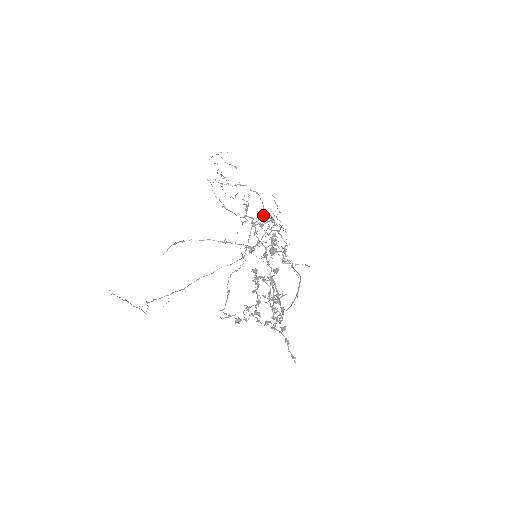
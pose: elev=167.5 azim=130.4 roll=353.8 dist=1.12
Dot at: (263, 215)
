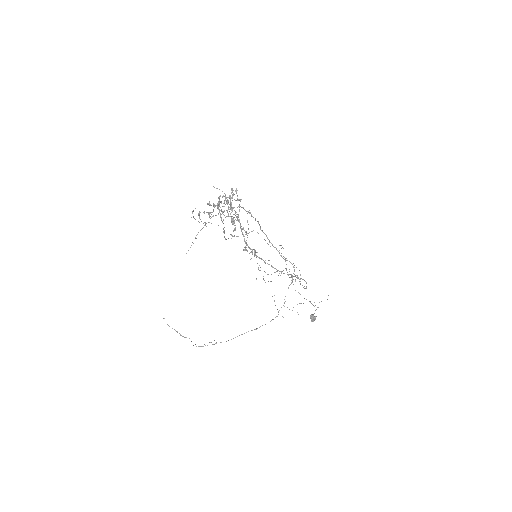
Dot at: (241, 207)
